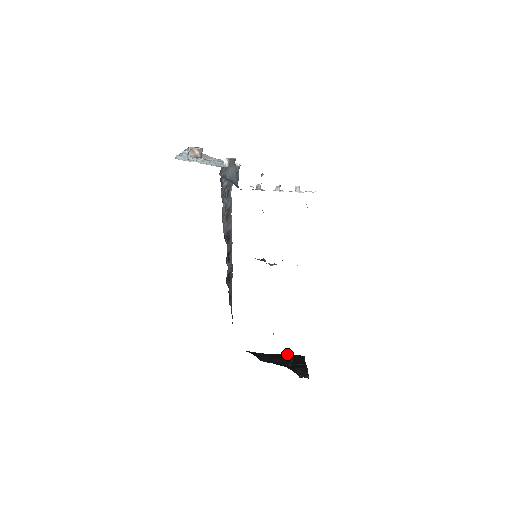
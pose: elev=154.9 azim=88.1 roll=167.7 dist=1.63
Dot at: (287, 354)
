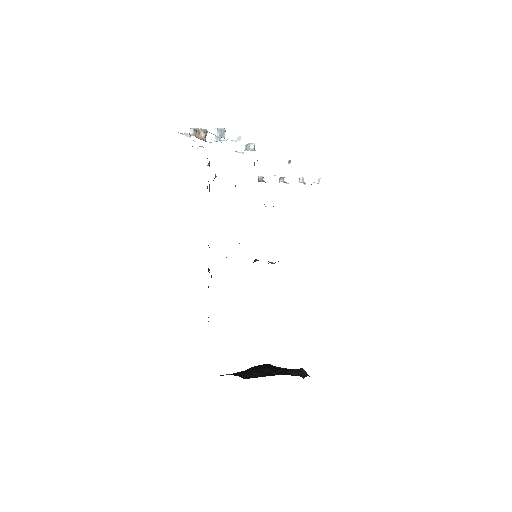
Dot at: (256, 366)
